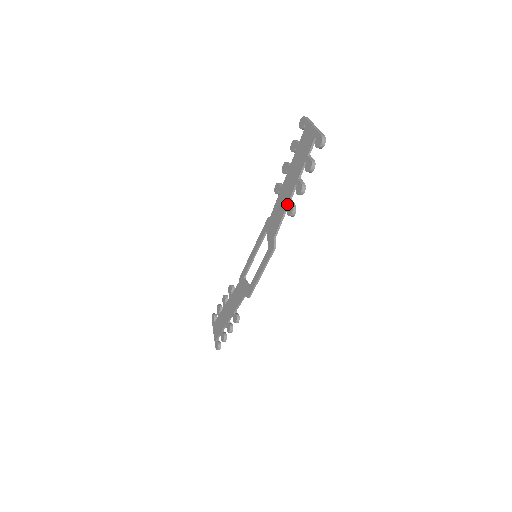
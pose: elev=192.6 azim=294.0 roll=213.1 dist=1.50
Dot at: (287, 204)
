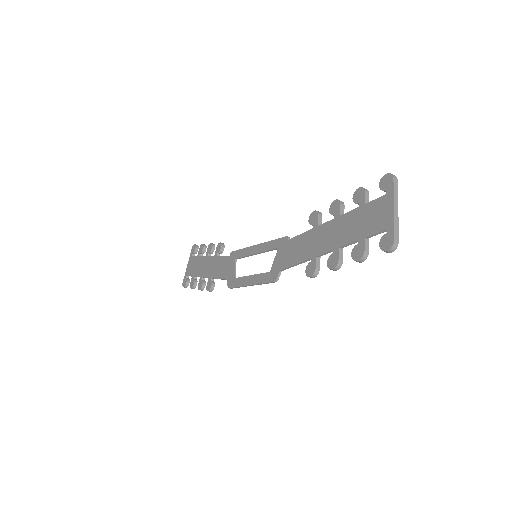
Dot at: (312, 257)
